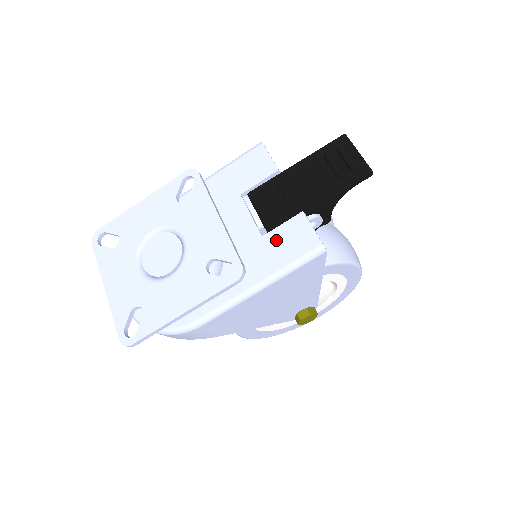
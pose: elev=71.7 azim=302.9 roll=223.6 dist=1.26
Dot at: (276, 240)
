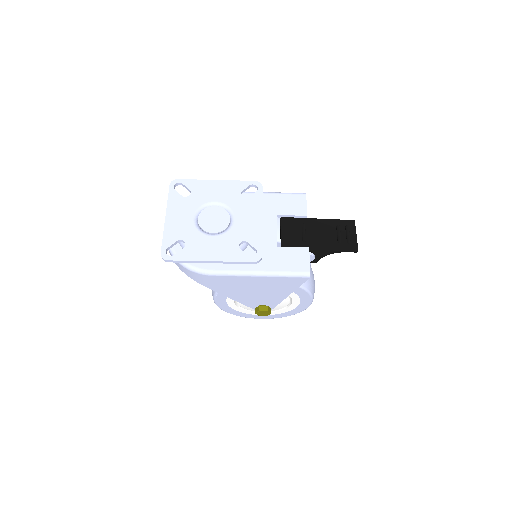
Dot at: (285, 254)
